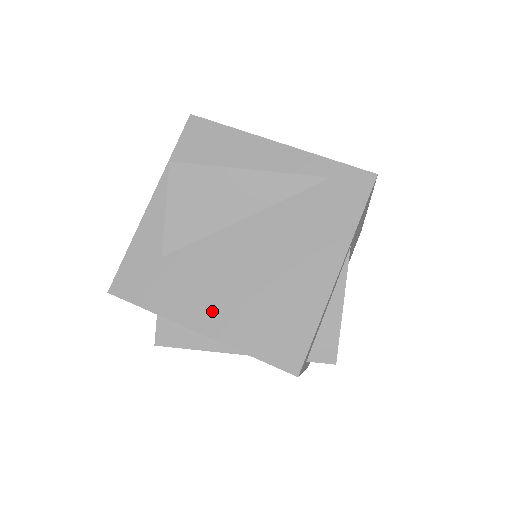
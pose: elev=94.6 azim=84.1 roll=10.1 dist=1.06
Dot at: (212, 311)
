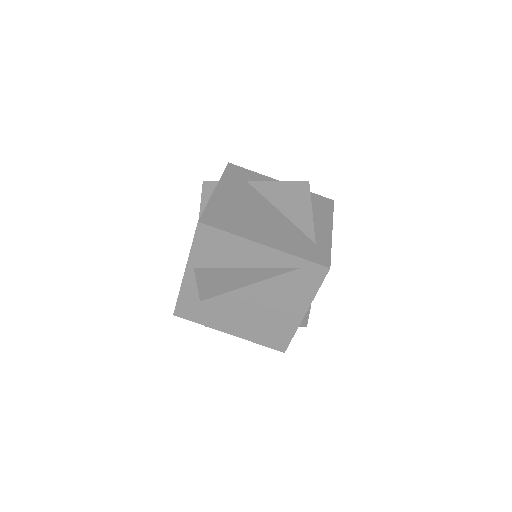
Dot at: (235, 326)
